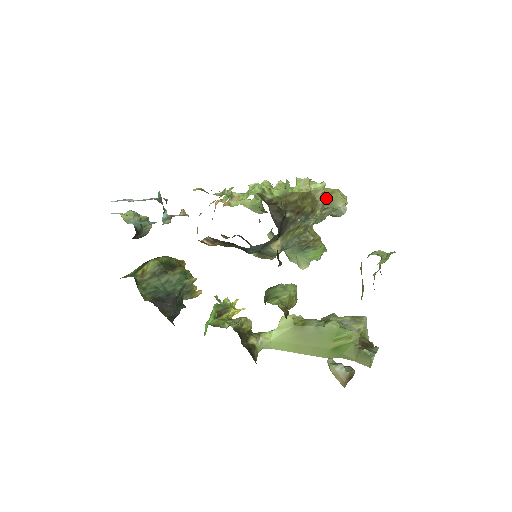
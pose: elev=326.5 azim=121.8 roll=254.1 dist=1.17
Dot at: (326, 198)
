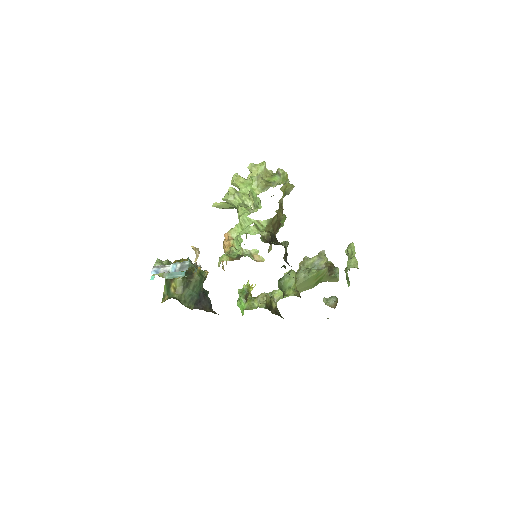
Dot at: (283, 193)
